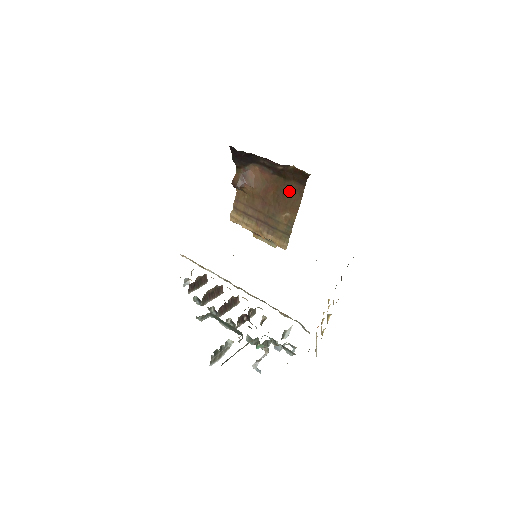
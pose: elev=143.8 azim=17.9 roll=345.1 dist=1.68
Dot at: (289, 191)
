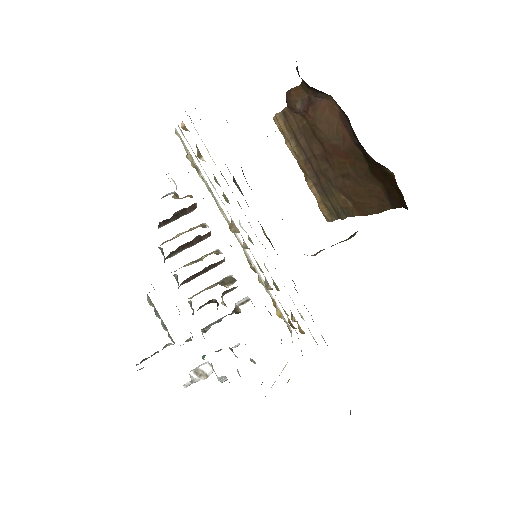
Dot at: (367, 187)
